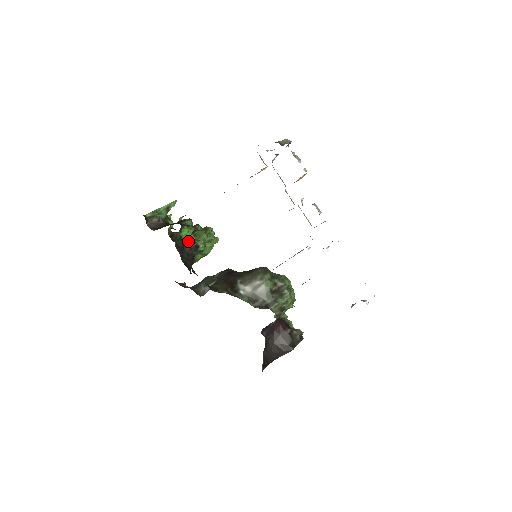
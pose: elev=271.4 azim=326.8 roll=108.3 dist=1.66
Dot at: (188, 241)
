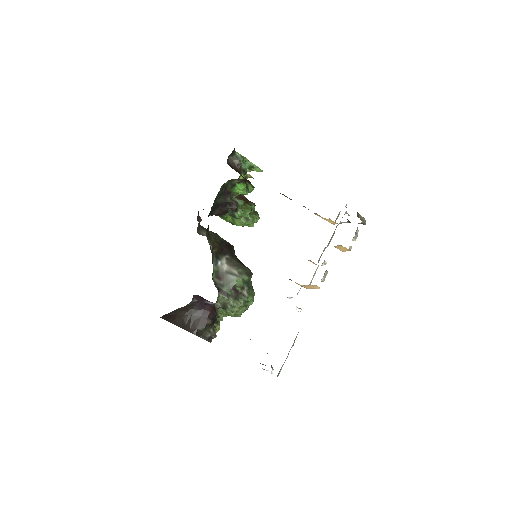
Dot at: (236, 200)
